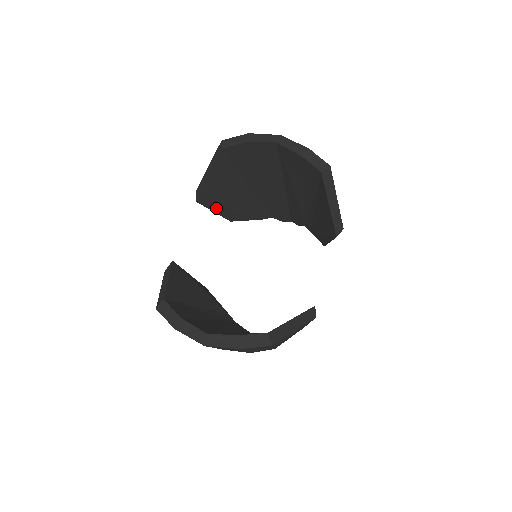
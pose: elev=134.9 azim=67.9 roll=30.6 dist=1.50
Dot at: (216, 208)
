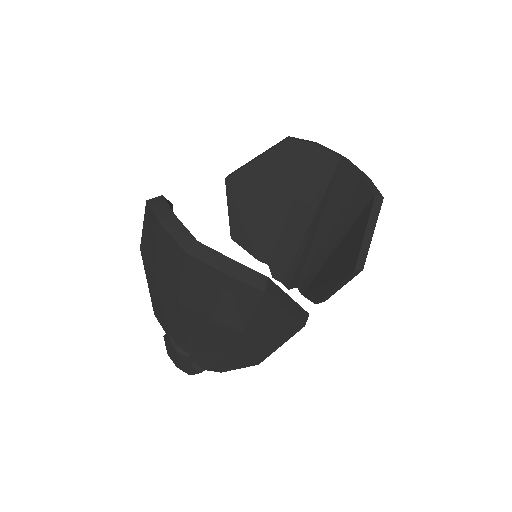
Dot at: (234, 206)
